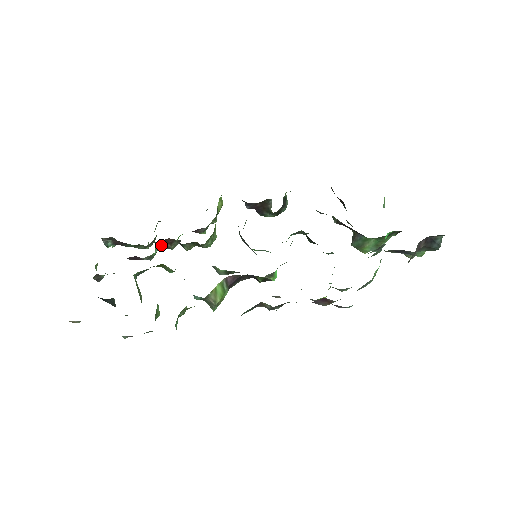
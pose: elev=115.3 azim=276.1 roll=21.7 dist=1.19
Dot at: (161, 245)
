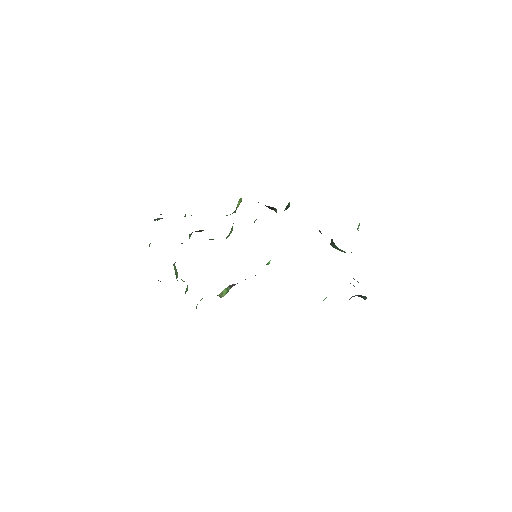
Dot at: occluded
